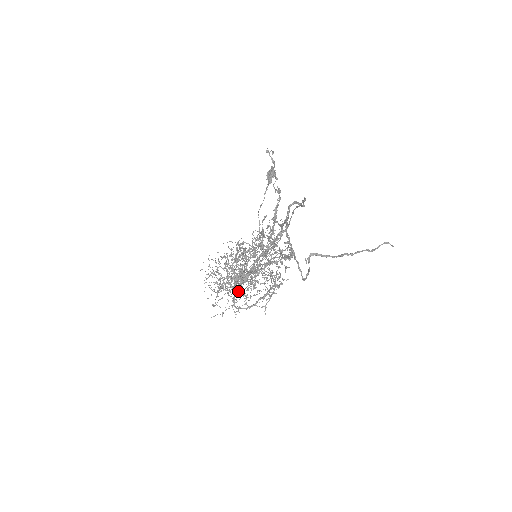
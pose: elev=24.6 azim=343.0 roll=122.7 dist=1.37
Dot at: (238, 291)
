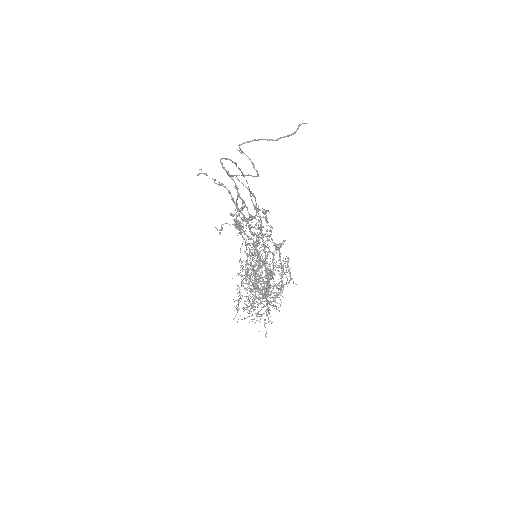
Dot at: (273, 305)
